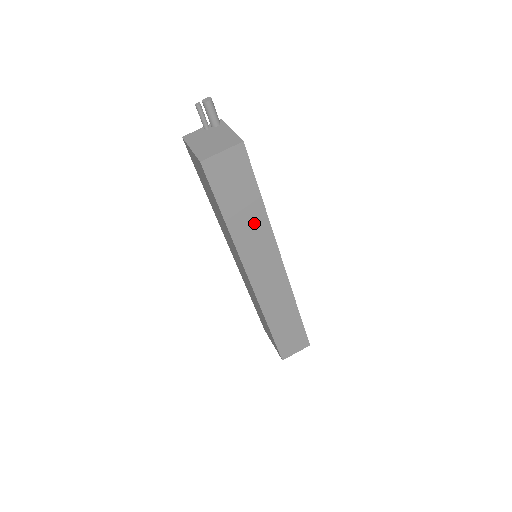
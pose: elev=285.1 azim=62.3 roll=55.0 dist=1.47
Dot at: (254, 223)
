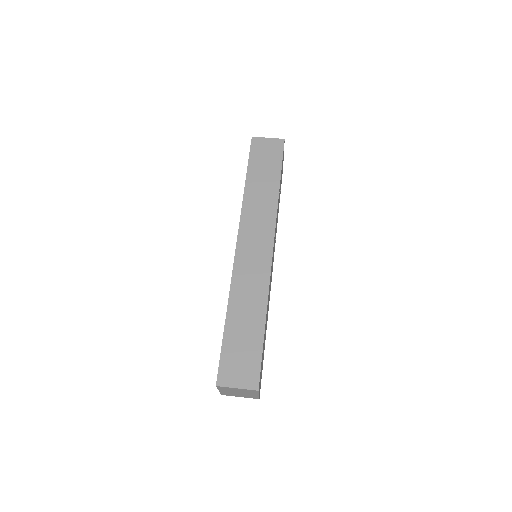
Dot at: (266, 195)
